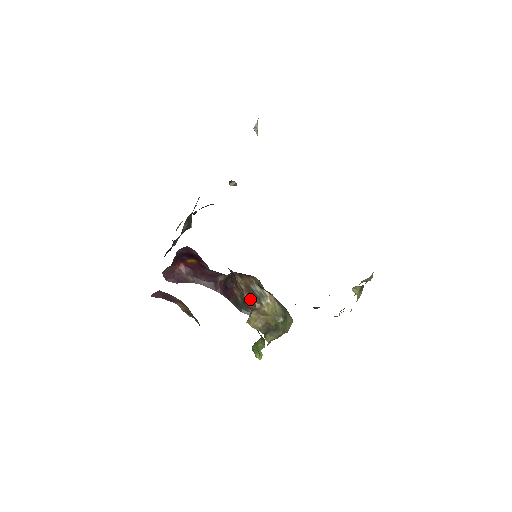
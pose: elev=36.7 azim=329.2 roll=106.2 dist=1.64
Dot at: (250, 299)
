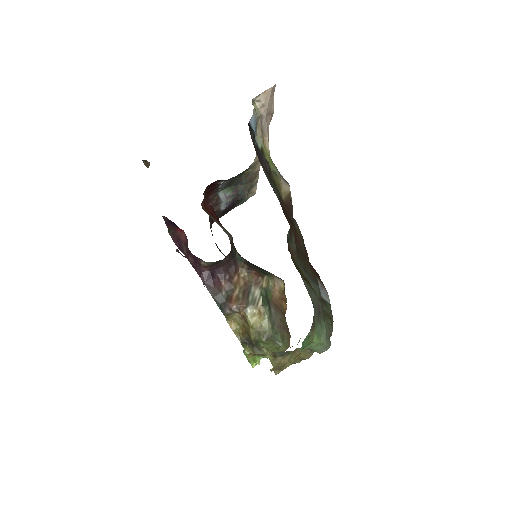
Dot at: (238, 299)
